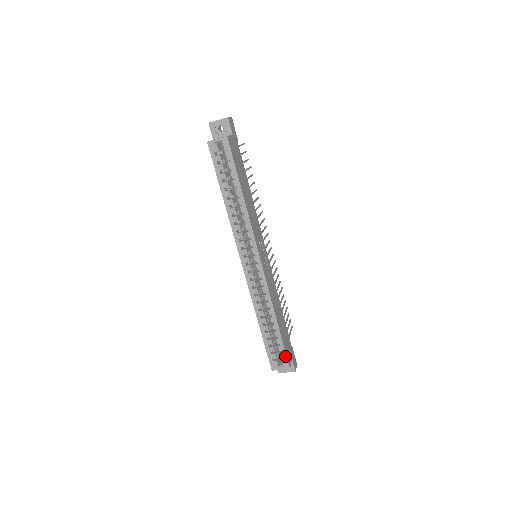
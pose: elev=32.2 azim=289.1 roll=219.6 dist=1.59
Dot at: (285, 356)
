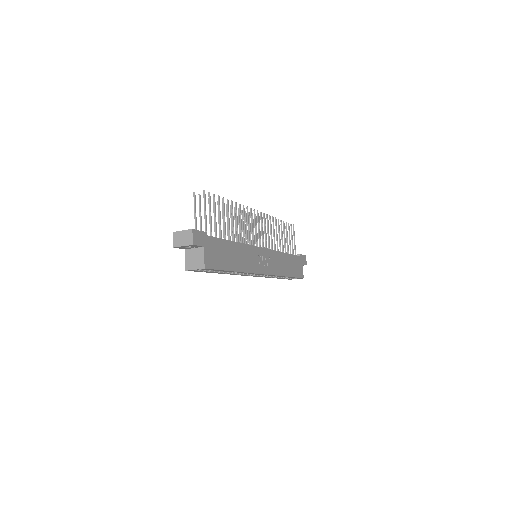
Dot at: occluded
